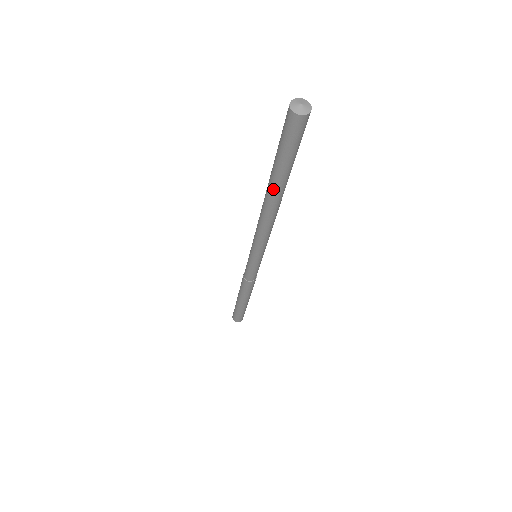
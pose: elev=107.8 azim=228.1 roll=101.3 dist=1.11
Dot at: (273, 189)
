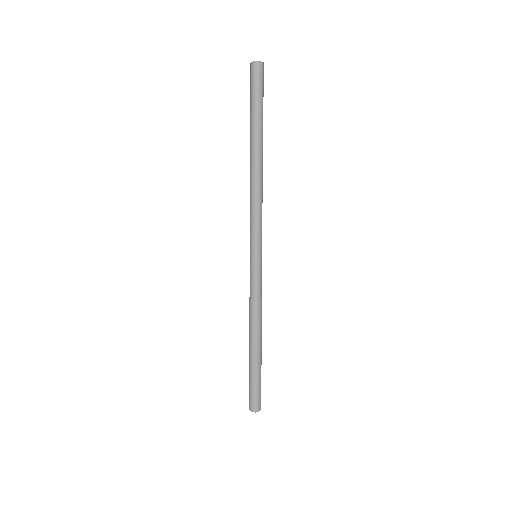
Dot at: (257, 142)
